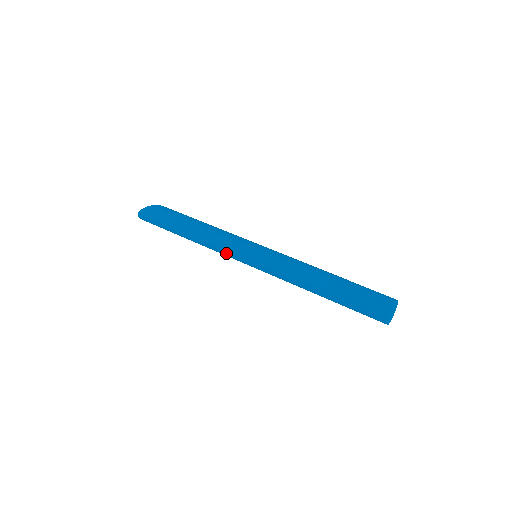
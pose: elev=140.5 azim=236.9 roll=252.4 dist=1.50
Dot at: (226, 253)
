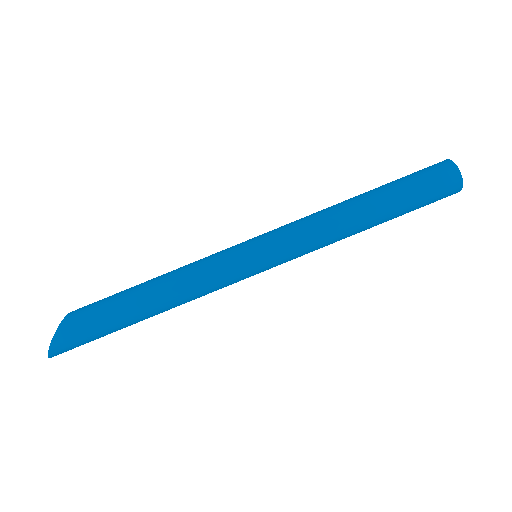
Dot at: occluded
